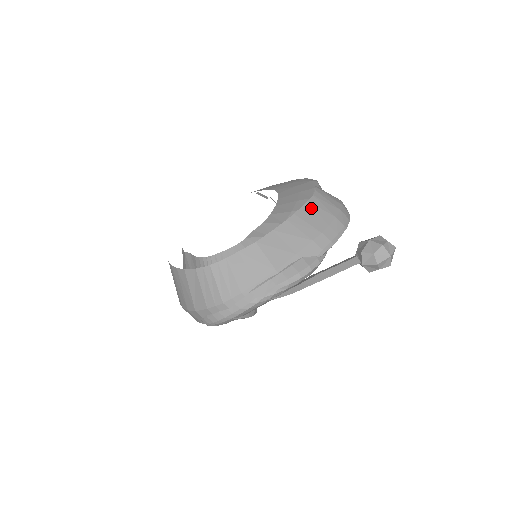
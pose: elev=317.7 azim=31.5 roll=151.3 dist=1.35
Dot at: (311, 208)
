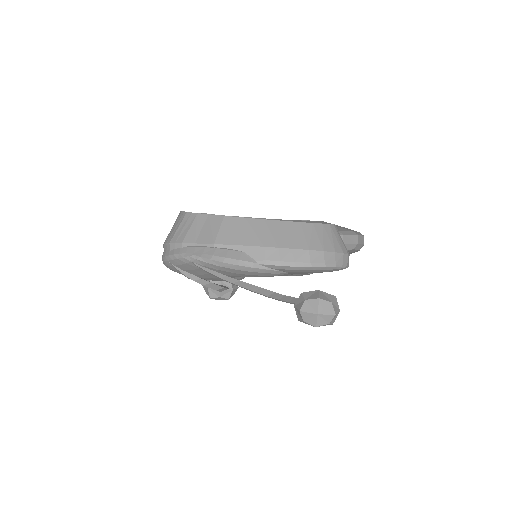
Dot at: (296, 228)
